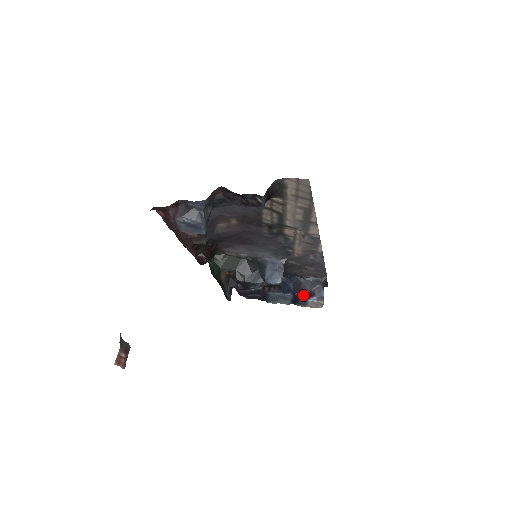
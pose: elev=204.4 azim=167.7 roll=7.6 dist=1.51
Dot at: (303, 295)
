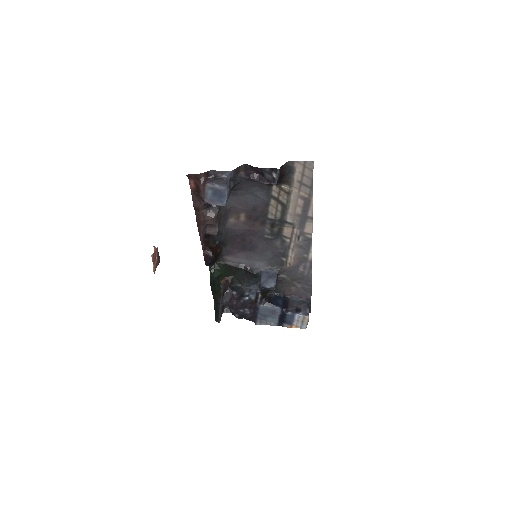
Dot at: (290, 310)
